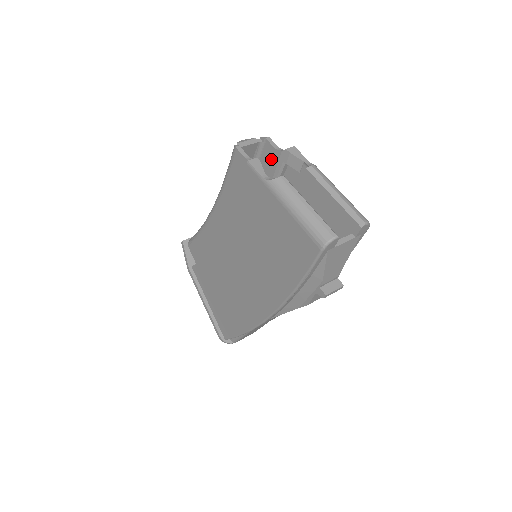
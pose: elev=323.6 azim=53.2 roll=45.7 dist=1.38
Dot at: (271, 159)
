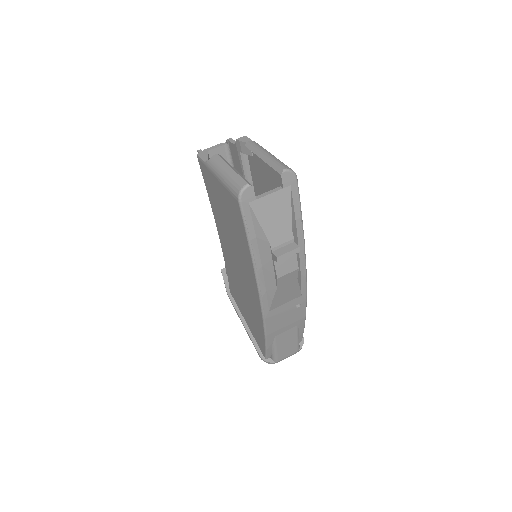
Dot at: (235, 156)
